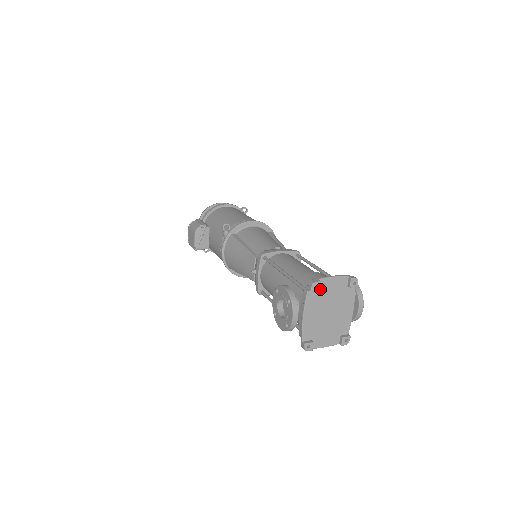
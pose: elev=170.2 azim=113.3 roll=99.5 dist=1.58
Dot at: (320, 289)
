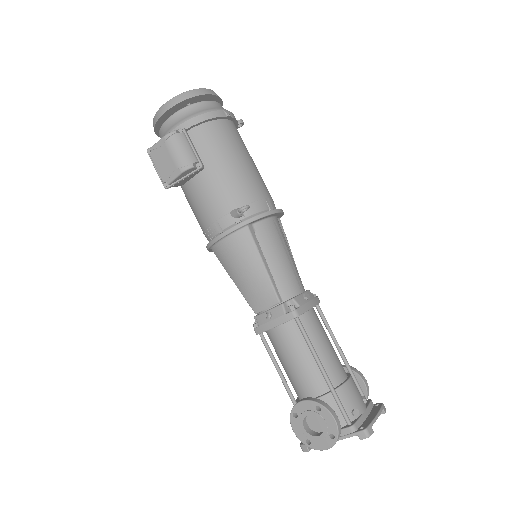
Dot at: (362, 427)
